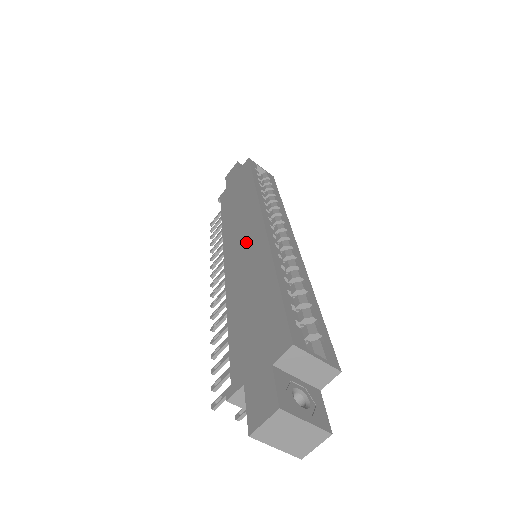
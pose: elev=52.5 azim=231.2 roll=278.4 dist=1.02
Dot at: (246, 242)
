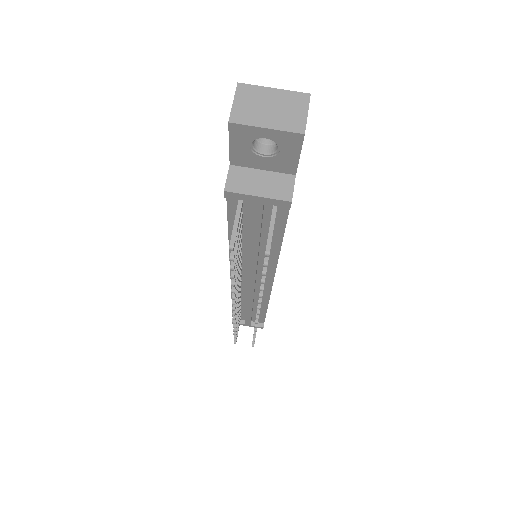
Dot at: occluded
